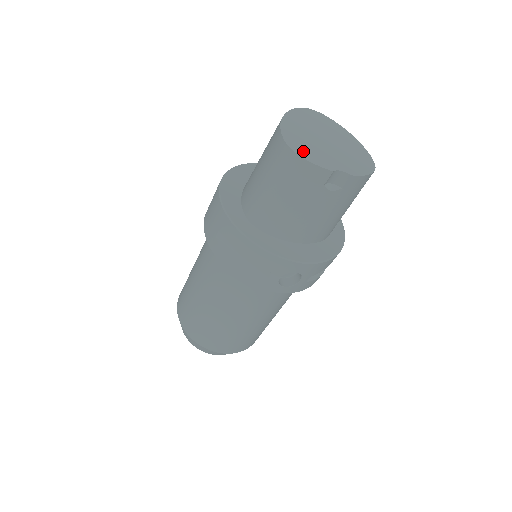
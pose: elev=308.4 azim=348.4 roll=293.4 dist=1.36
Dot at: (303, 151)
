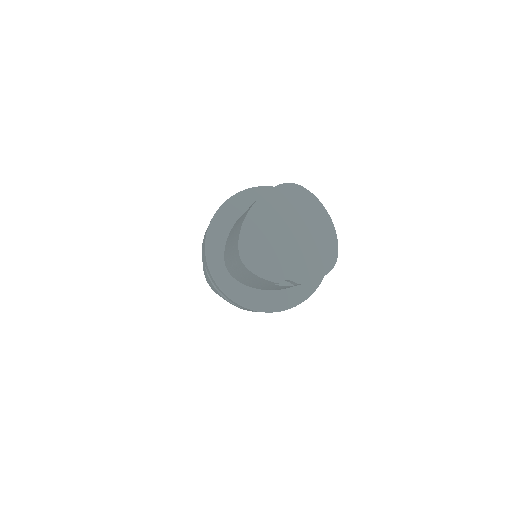
Dot at: (254, 261)
